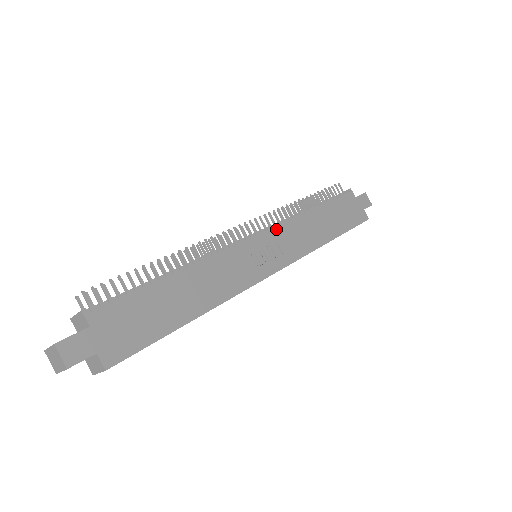
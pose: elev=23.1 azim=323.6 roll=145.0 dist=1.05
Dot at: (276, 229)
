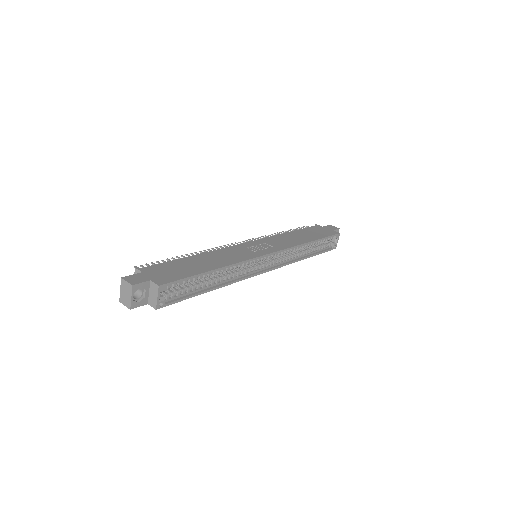
Dot at: (263, 239)
